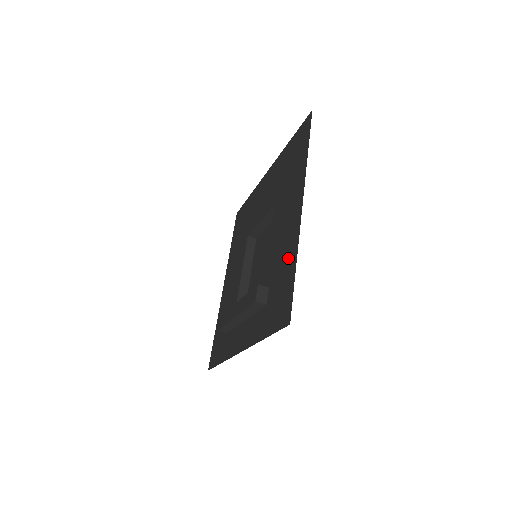
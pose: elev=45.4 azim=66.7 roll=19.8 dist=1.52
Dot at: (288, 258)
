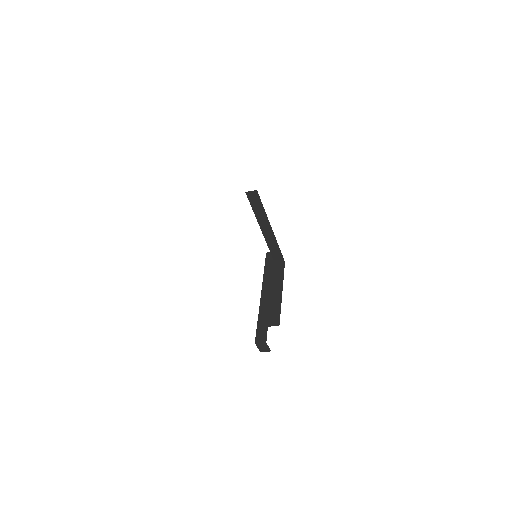
Dot at: occluded
